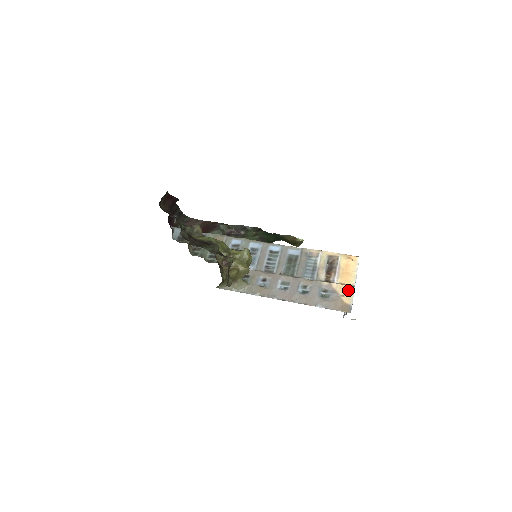
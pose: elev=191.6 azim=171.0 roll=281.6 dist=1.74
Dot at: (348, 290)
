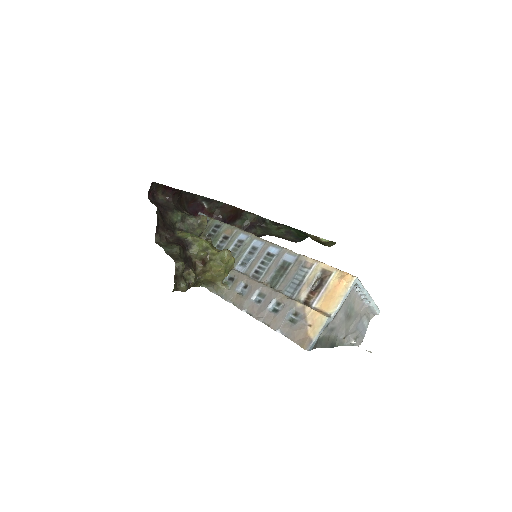
Dot at: (319, 320)
